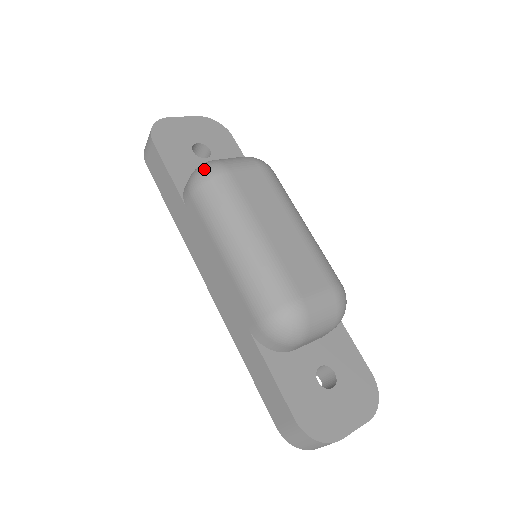
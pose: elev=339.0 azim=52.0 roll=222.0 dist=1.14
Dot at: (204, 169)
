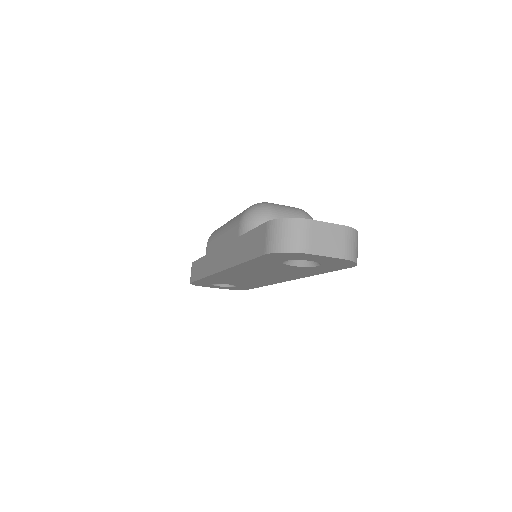
Dot at: occluded
